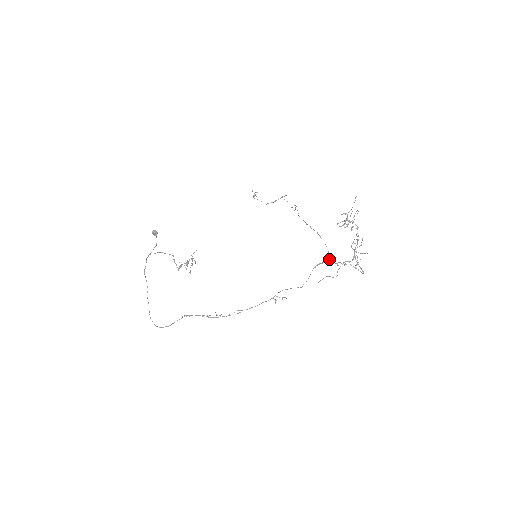
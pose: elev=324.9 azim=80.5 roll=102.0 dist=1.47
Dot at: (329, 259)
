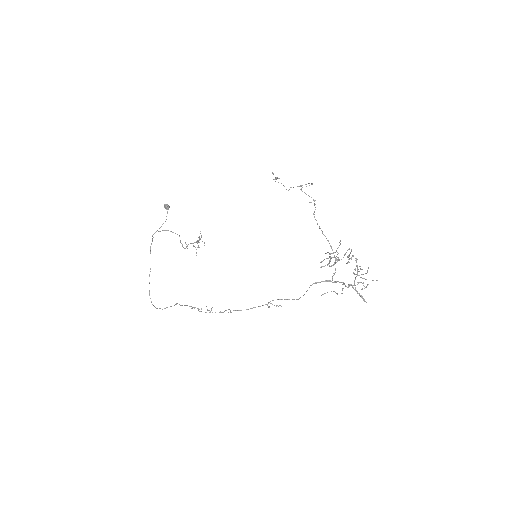
Dot at: (332, 277)
